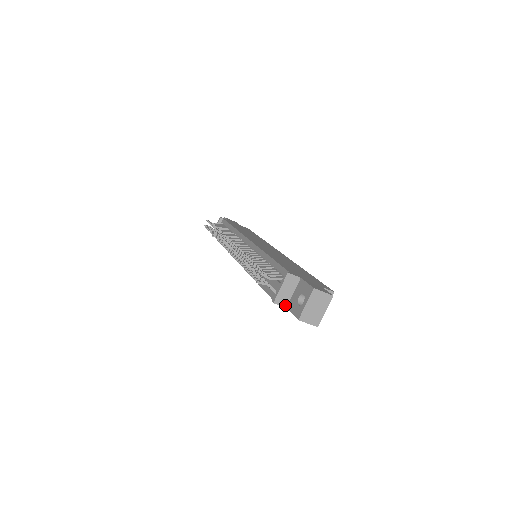
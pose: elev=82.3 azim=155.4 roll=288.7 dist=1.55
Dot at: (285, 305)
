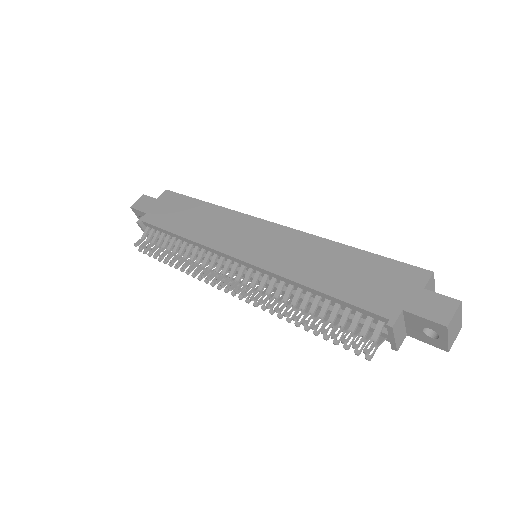
Dot at: (405, 336)
